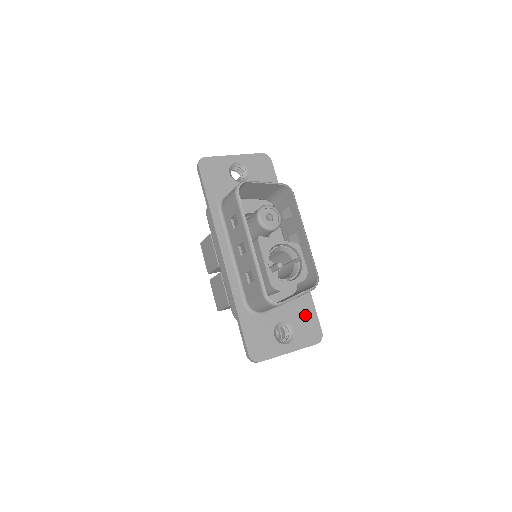
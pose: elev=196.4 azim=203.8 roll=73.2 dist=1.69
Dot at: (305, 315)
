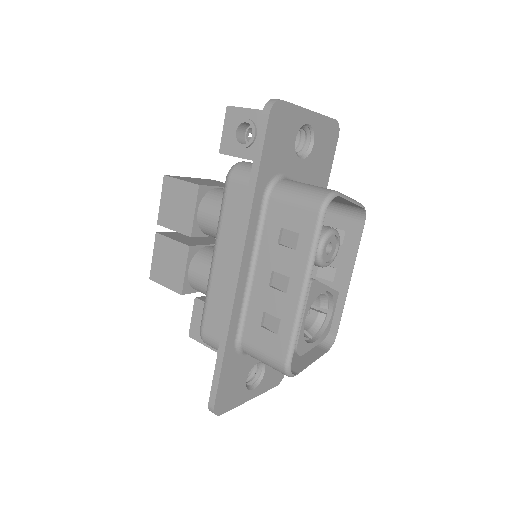
Dot at: occluded
